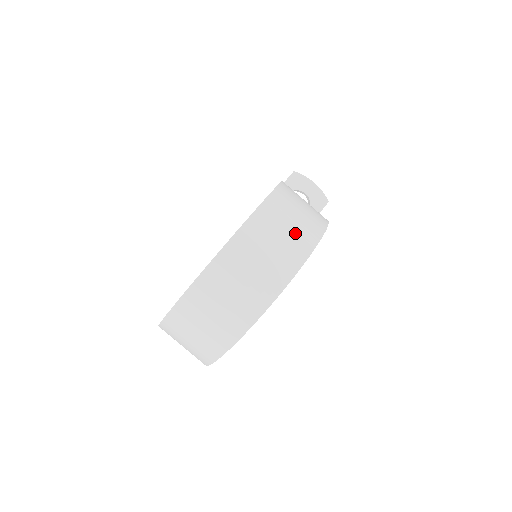
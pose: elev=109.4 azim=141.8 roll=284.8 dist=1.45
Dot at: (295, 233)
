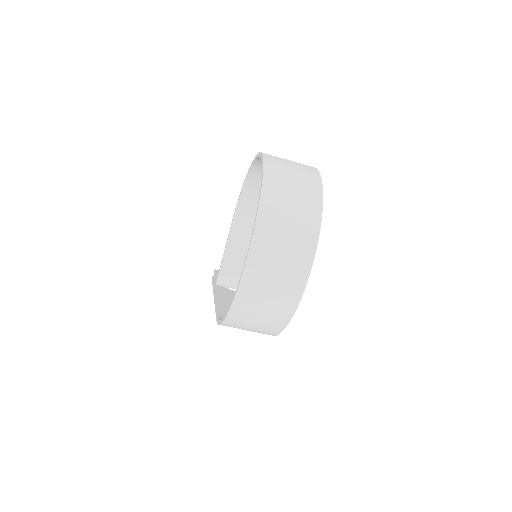
Dot at: occluded
